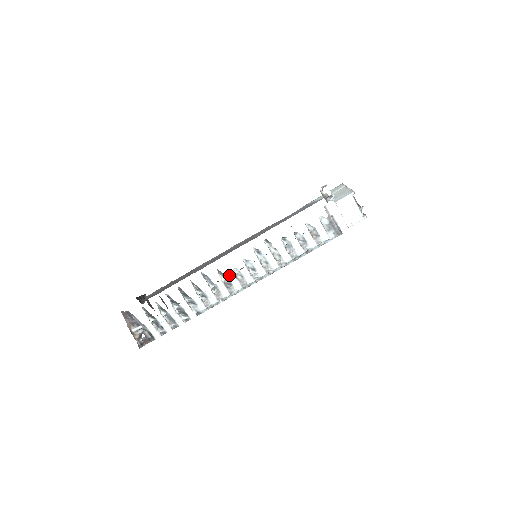
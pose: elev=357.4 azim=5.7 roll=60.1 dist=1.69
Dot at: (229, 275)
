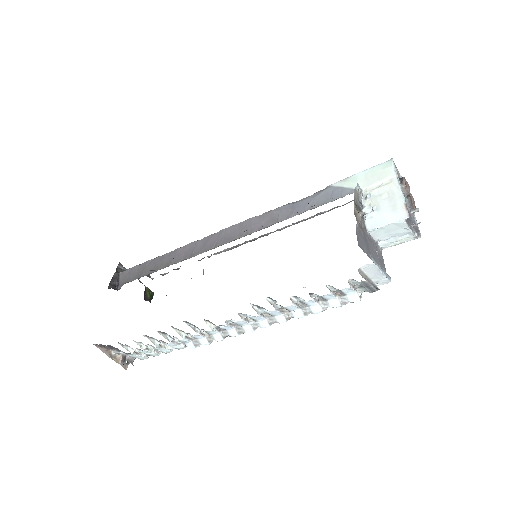
Dot at: (220, 325)
